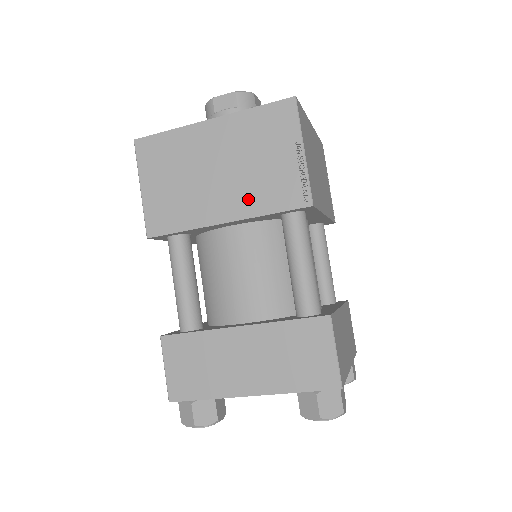
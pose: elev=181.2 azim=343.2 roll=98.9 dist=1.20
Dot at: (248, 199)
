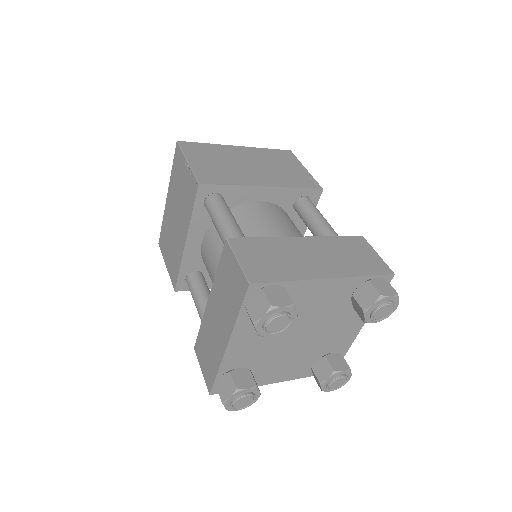
Dot at: (185, 217)
